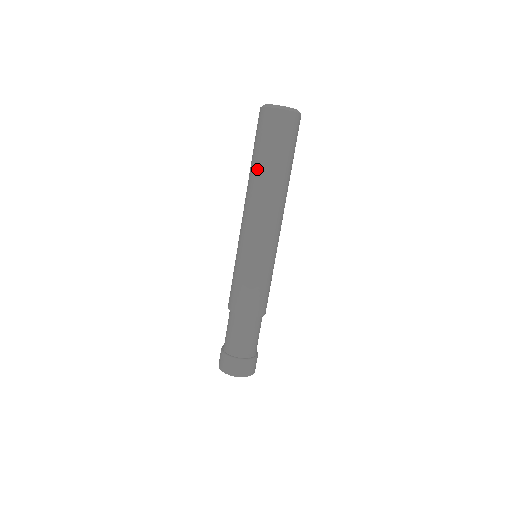
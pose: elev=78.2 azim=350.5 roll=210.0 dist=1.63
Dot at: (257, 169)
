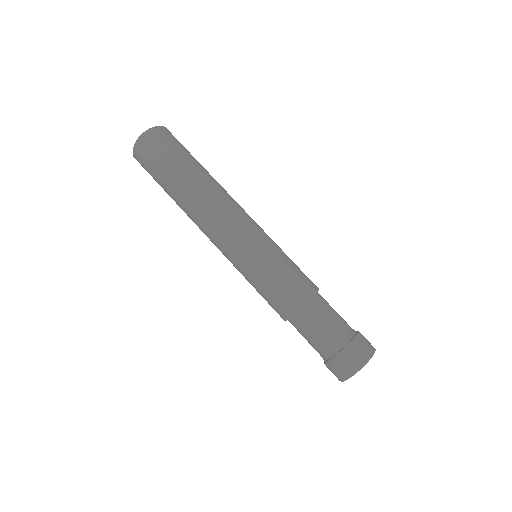
Dot at: (177, 190)
